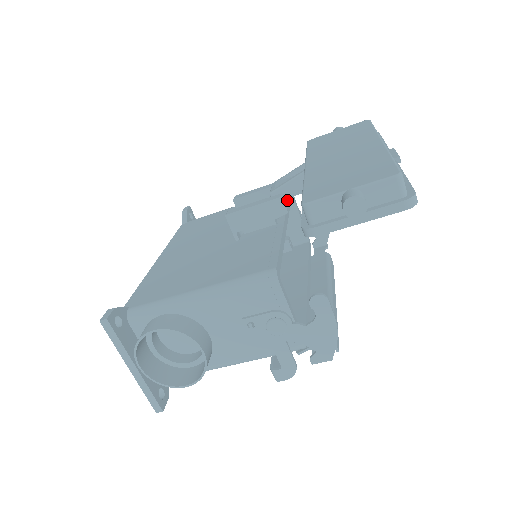
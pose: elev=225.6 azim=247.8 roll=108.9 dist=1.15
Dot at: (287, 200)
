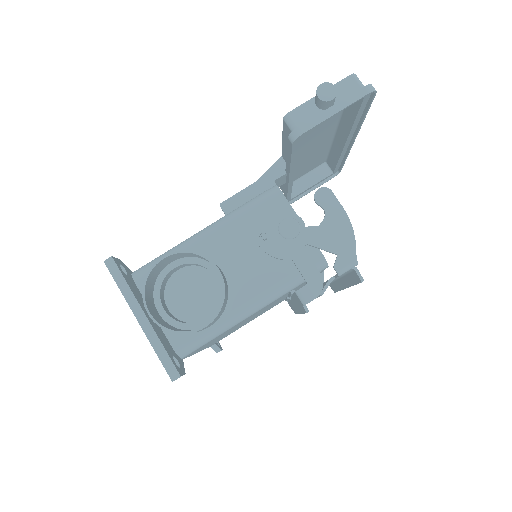
Dot at: occluded
